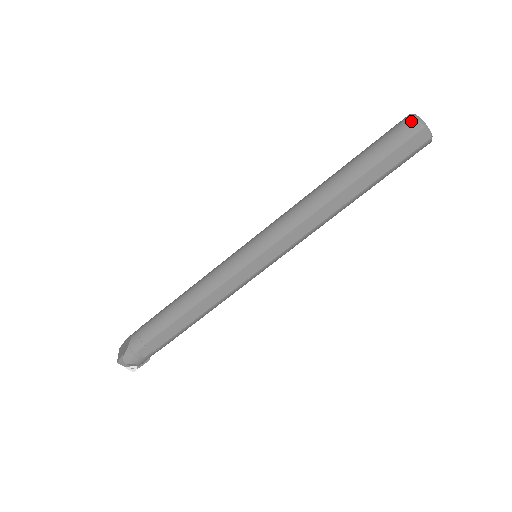
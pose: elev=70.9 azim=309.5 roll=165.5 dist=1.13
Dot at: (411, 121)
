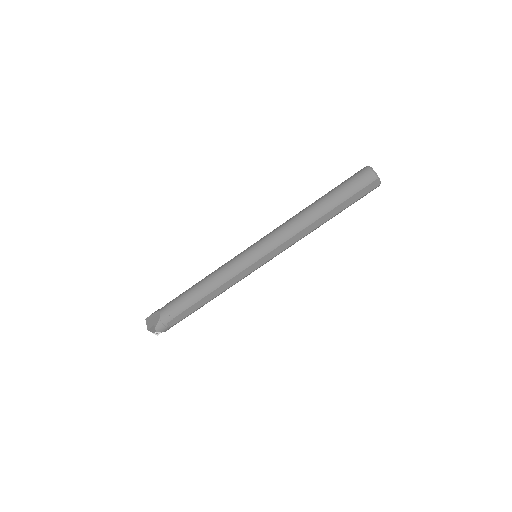
Dot at: (369, 173)
